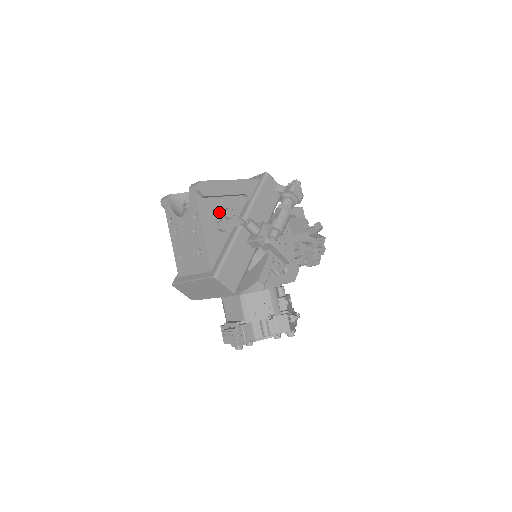
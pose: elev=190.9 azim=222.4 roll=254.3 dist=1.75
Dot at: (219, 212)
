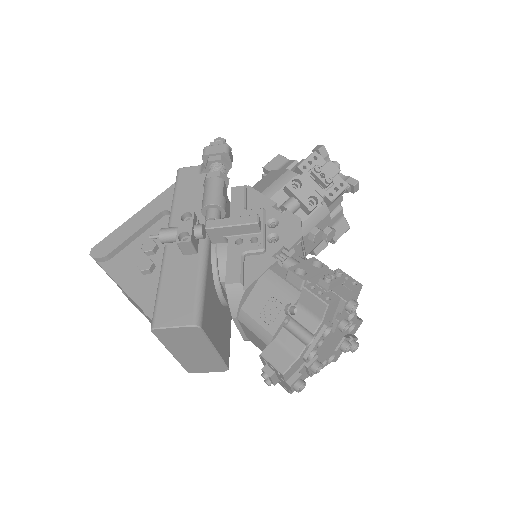
Dot at: (139, 256)
